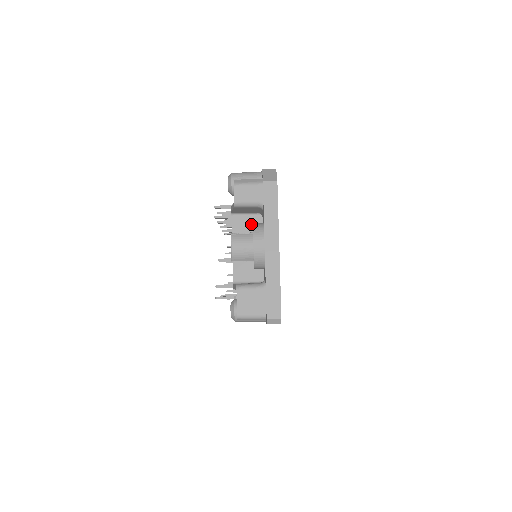
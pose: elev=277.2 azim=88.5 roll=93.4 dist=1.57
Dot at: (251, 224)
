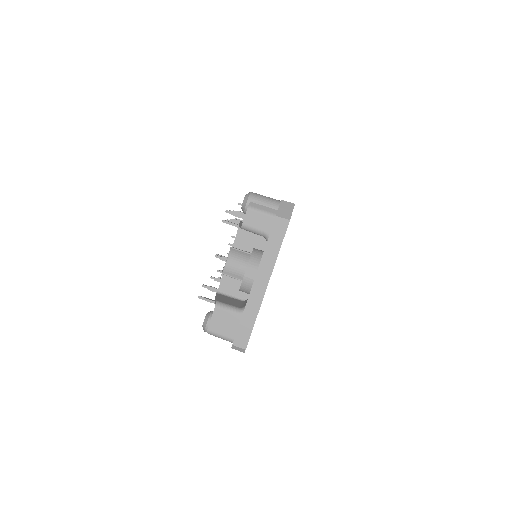
Dot at: (254, 243)
